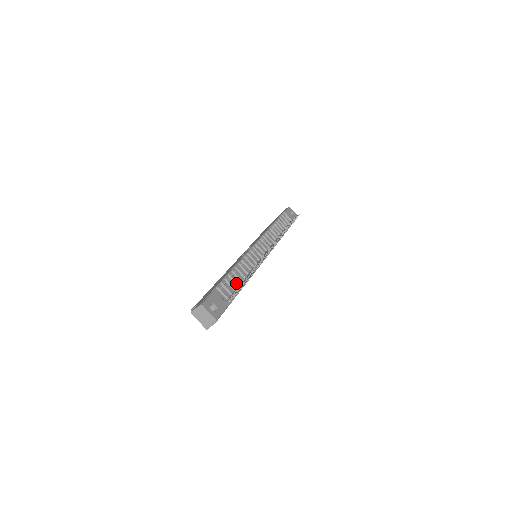
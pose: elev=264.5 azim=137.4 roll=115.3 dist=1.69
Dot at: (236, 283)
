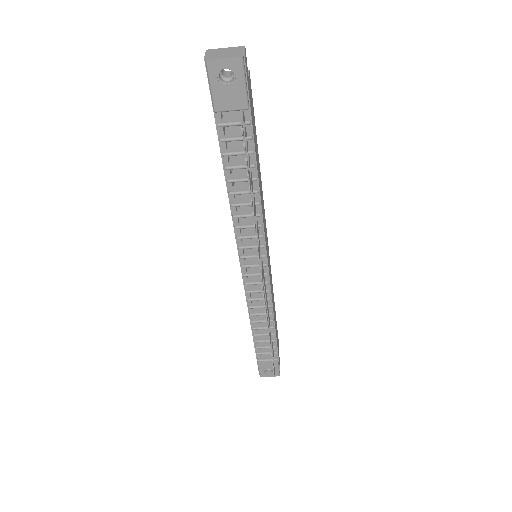
Dot at: (266, 336)
